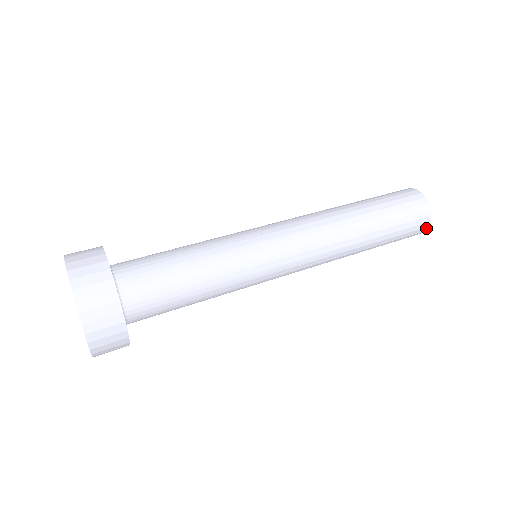
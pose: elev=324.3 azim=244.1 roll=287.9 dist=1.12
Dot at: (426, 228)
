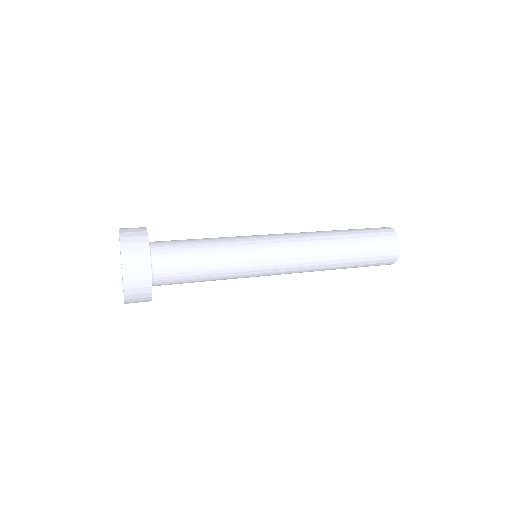
Dot at: (396, 259)
